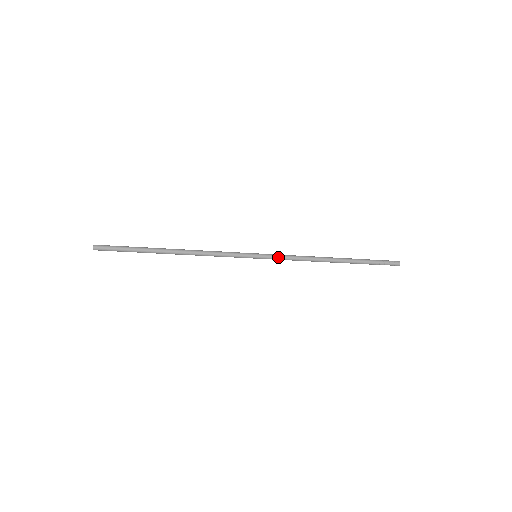
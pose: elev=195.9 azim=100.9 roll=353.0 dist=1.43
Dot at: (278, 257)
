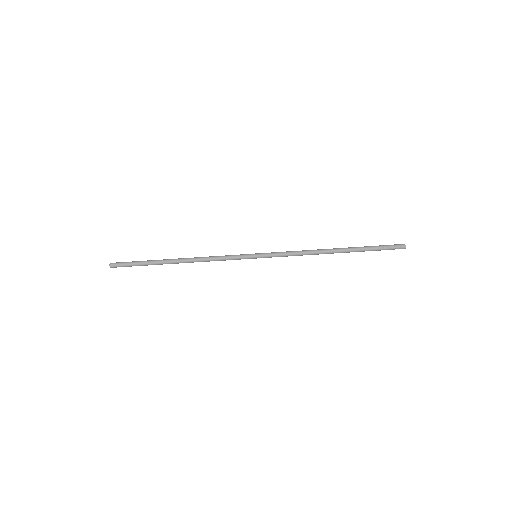
Dot at: (277, 252)
